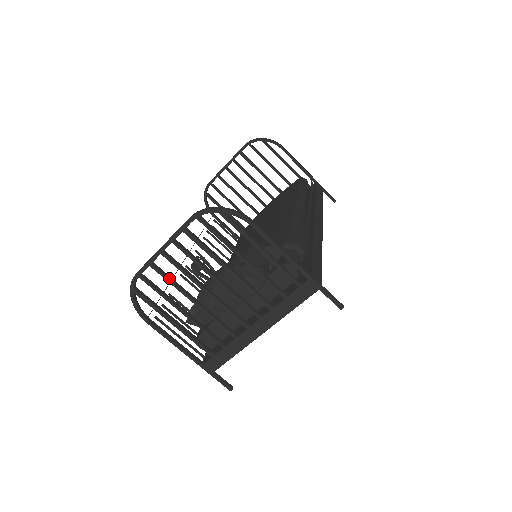
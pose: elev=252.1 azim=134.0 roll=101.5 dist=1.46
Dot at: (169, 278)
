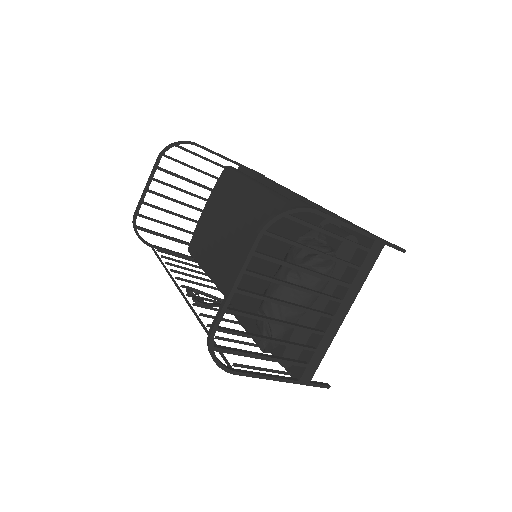
Dot at: (248, 313)
